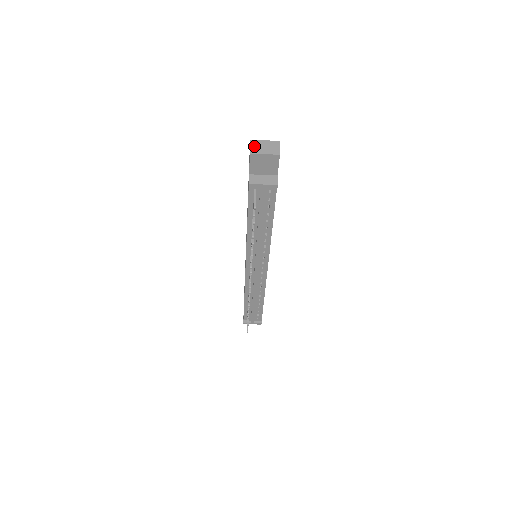
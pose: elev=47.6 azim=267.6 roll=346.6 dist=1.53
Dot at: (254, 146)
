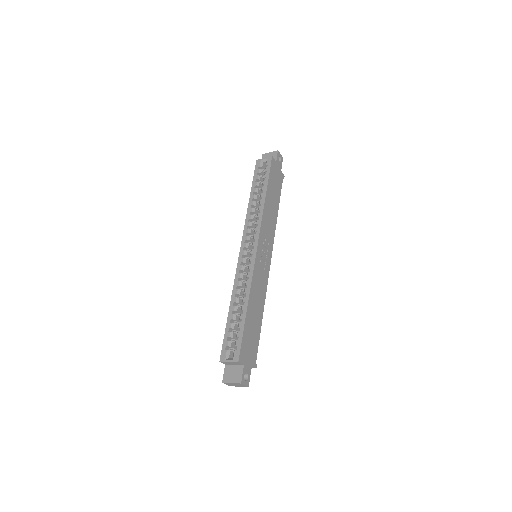
Dot at: (228, 385)
